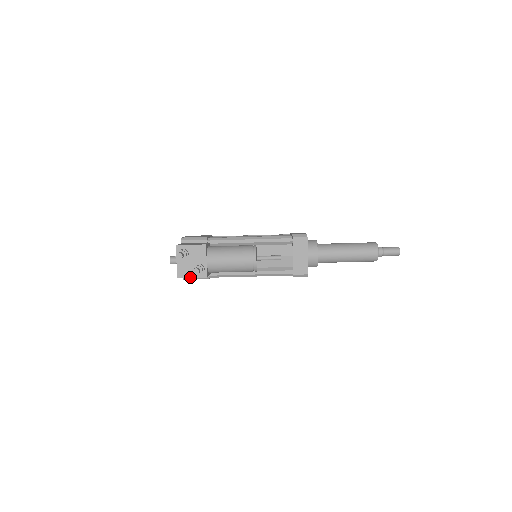
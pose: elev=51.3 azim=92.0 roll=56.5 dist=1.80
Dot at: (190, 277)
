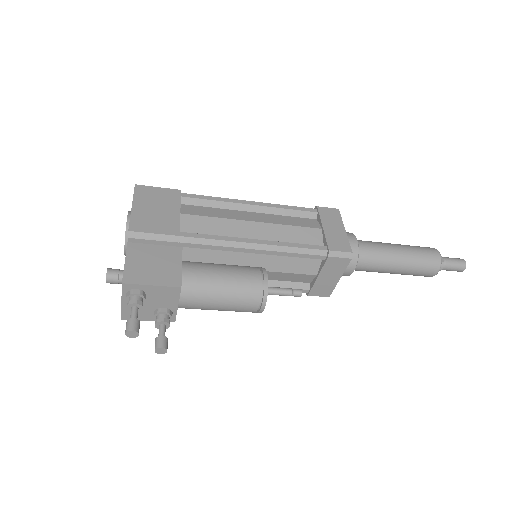
Dot at: (145, 320)
